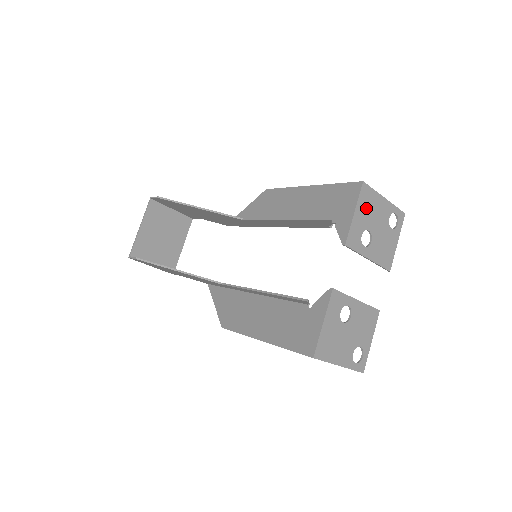
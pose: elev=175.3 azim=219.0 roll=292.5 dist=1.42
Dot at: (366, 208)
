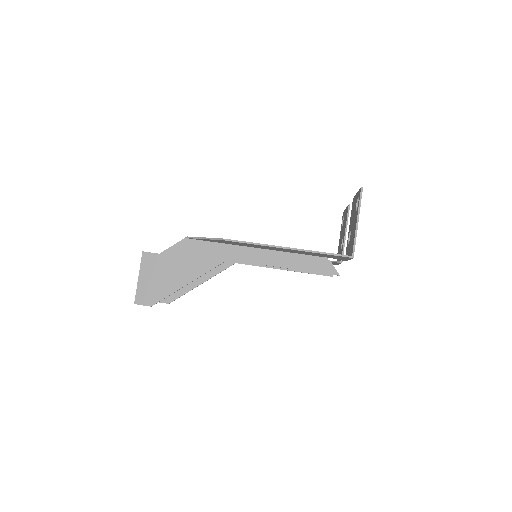
Dot at: occluded
